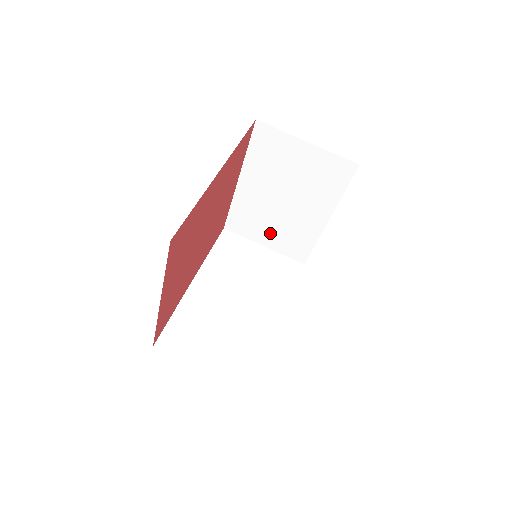
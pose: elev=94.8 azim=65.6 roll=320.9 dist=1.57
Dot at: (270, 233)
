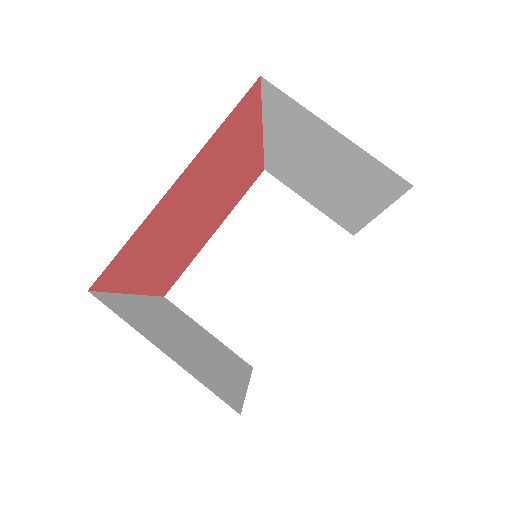
Dot at: (225, 311)
